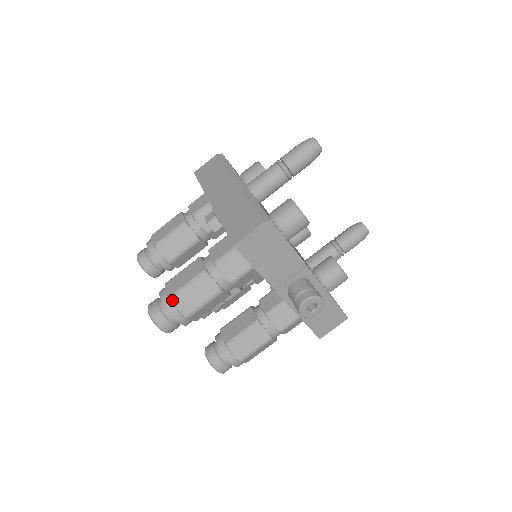
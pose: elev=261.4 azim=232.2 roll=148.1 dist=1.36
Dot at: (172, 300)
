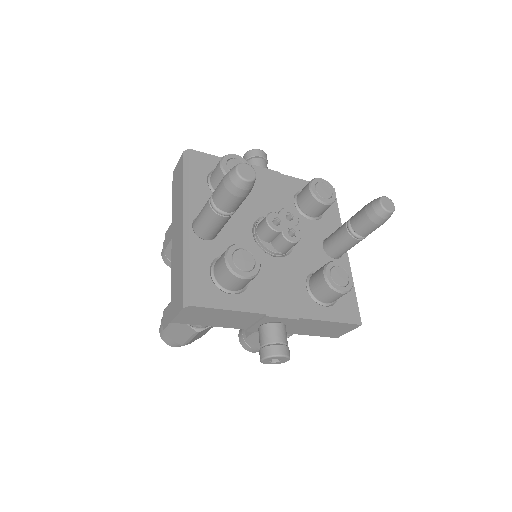
Dot at: (165, 334)
